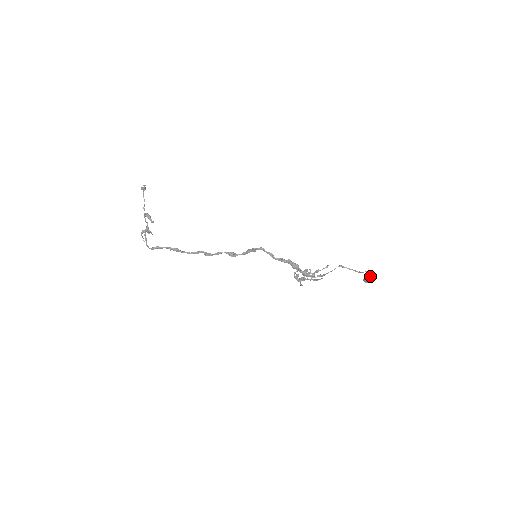
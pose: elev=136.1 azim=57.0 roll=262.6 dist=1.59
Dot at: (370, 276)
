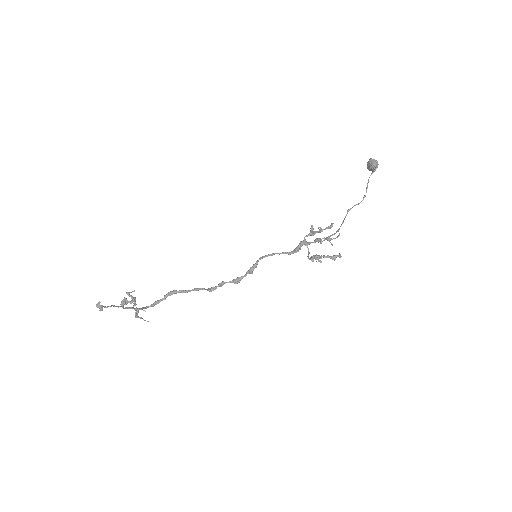
Dot at: occluded
